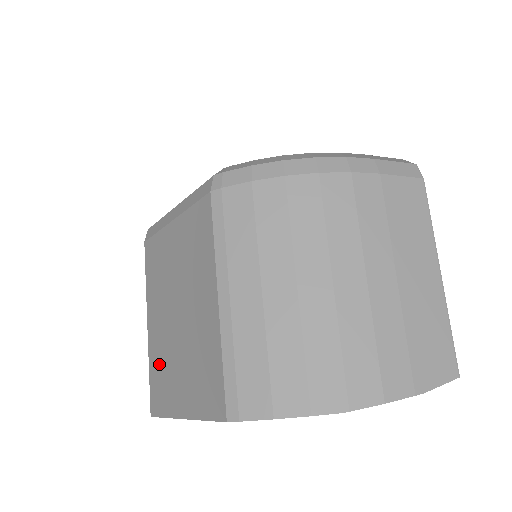
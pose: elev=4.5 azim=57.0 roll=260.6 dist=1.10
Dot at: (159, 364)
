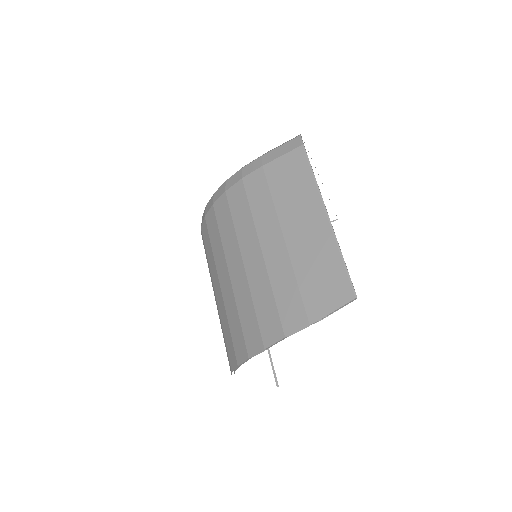
Dot at: occluded
